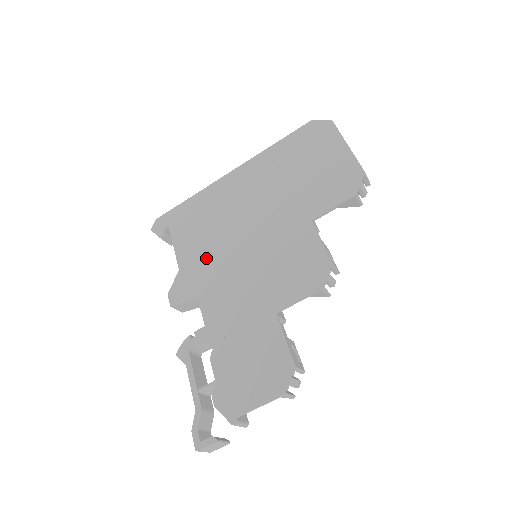
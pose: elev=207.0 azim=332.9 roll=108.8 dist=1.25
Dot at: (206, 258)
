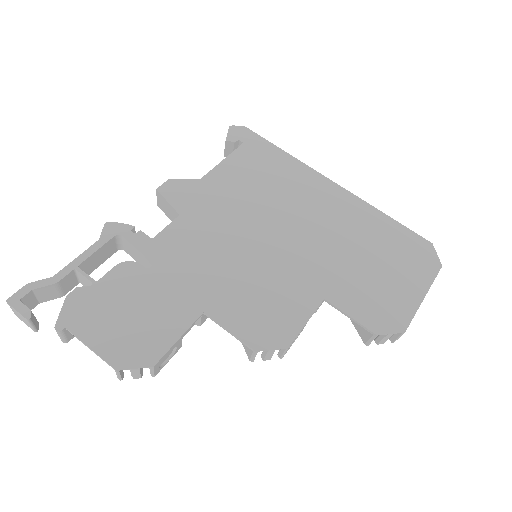
Dot at: (228, 202)
